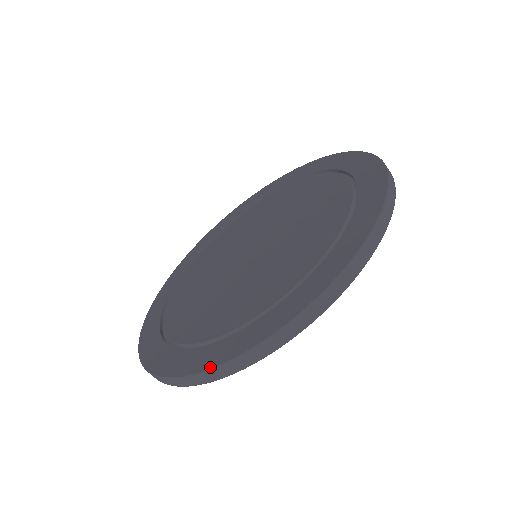
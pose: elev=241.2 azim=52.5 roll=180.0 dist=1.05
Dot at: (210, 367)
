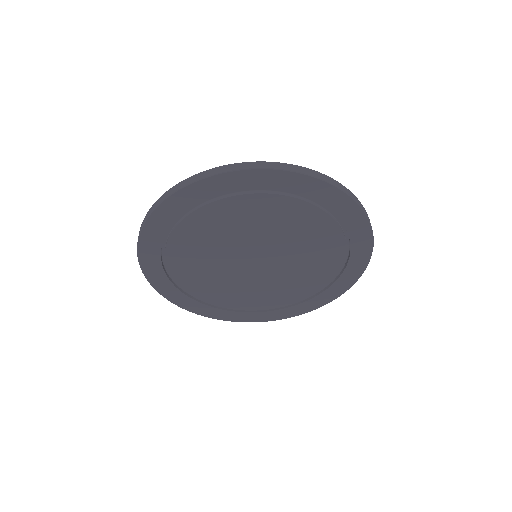
Dot at: occluded
